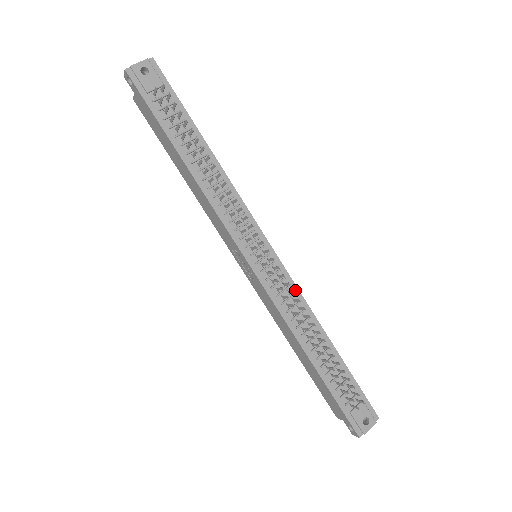
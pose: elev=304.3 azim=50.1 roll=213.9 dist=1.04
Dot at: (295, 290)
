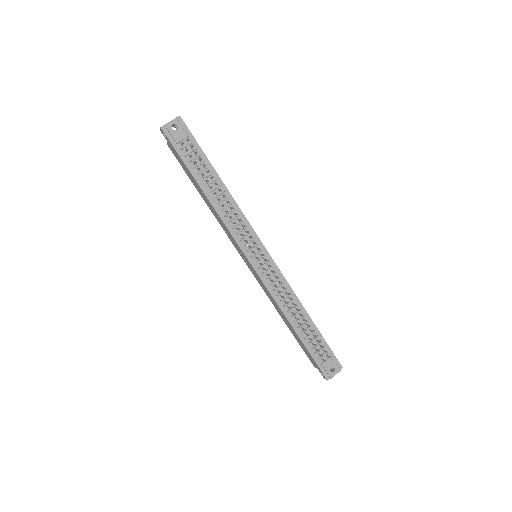
Dot at: (284, 280)
